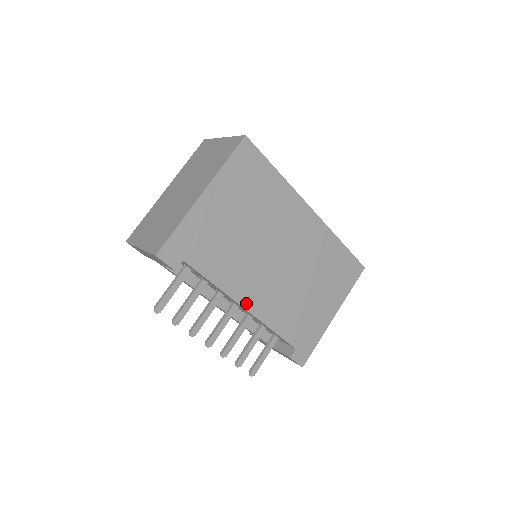
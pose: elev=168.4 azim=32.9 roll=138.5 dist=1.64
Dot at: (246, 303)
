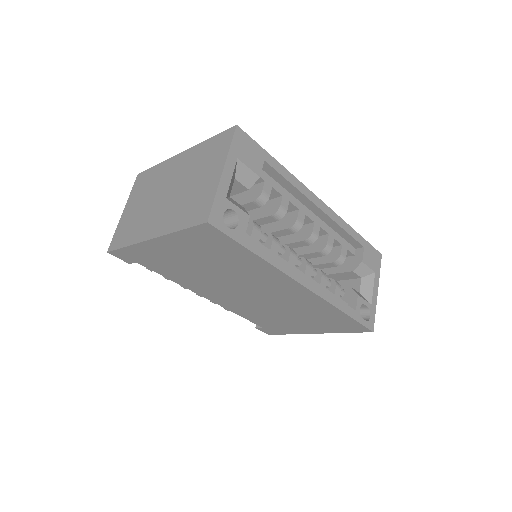
Dot at: (208, 297)
